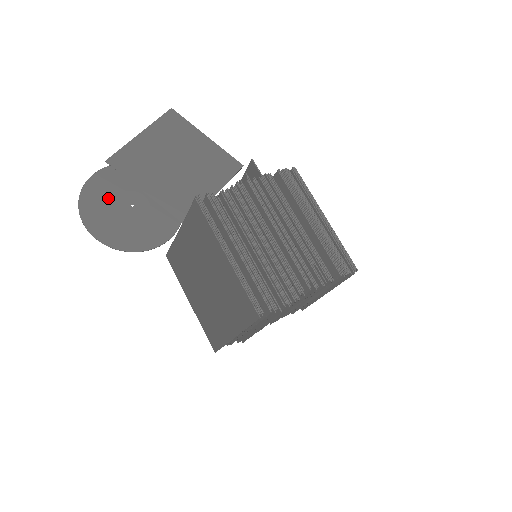
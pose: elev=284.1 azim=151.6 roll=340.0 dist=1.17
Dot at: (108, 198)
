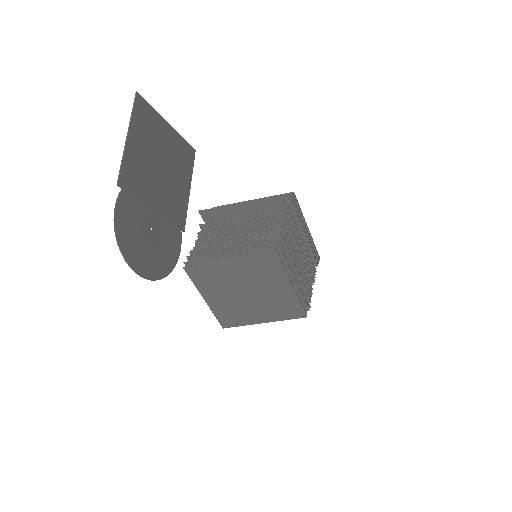
Dot at: (135, 229)
